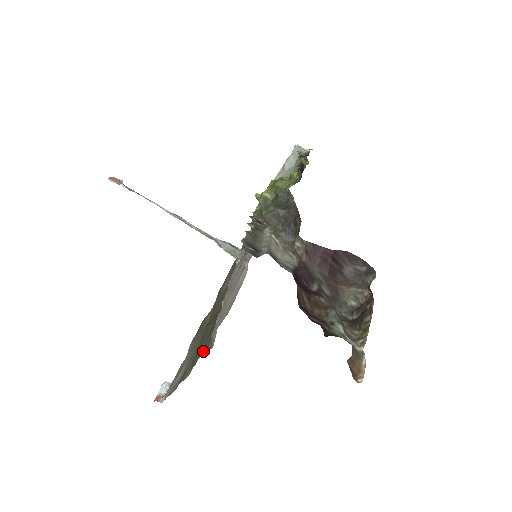
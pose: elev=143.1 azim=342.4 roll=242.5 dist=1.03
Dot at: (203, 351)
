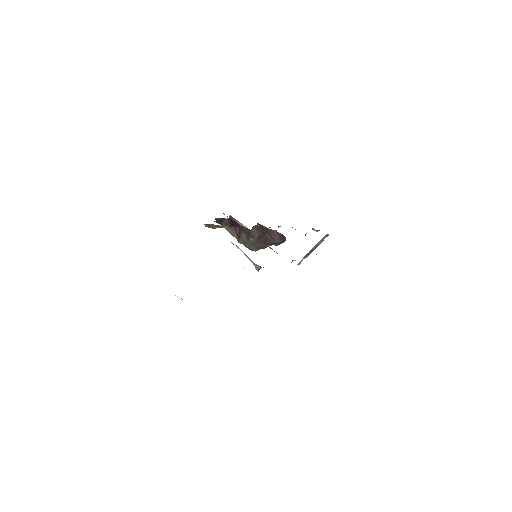
Dot at: occluded
